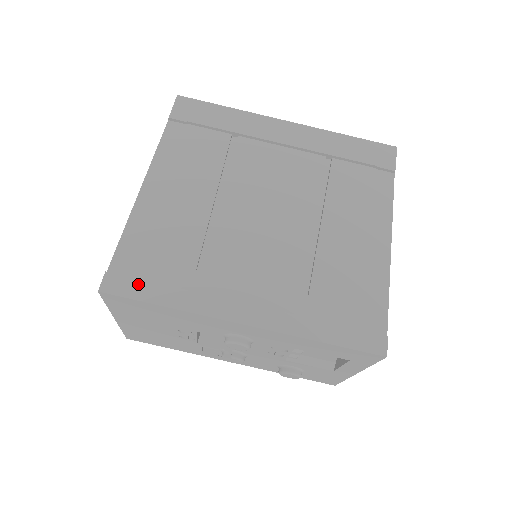
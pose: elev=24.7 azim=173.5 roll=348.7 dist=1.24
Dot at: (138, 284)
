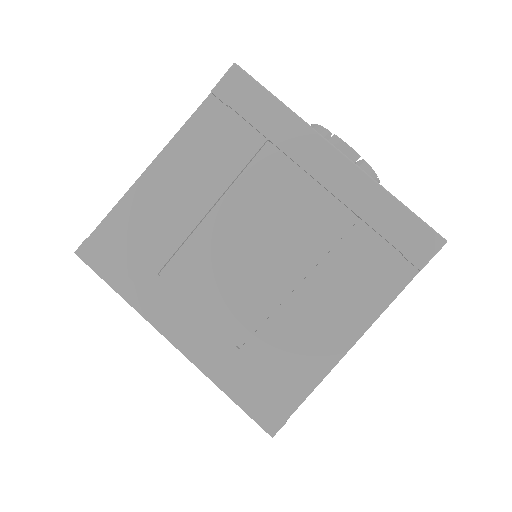
Dot at: (106, 263)
